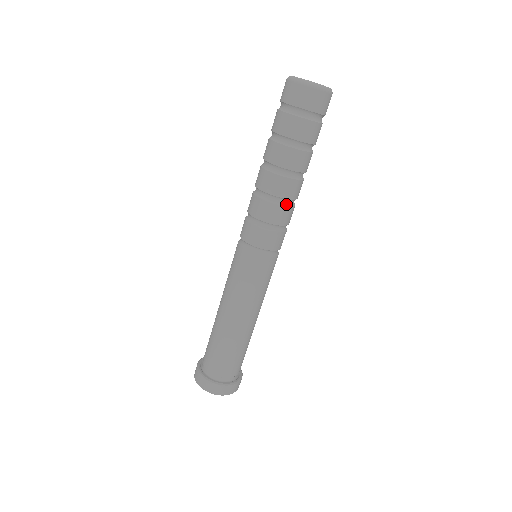
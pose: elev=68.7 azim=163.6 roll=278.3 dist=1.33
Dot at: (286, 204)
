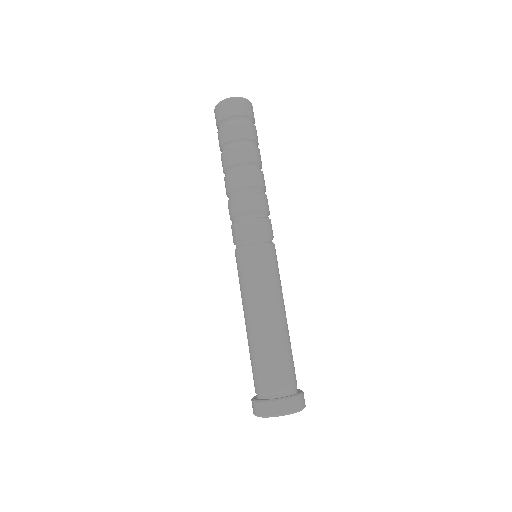
Dot at: (238, 194)
